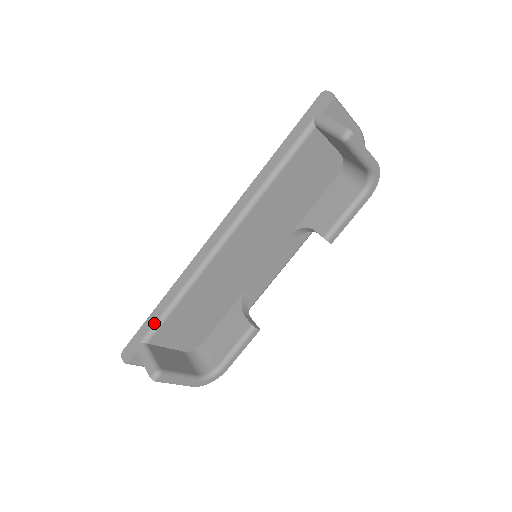
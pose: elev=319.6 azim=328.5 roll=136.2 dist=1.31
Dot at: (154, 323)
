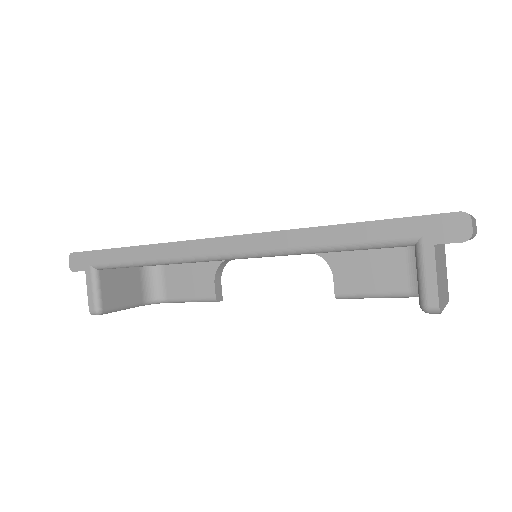
Dot at: (112, 263)
